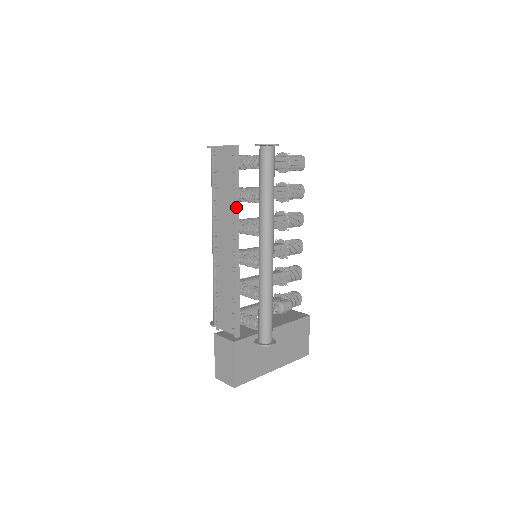
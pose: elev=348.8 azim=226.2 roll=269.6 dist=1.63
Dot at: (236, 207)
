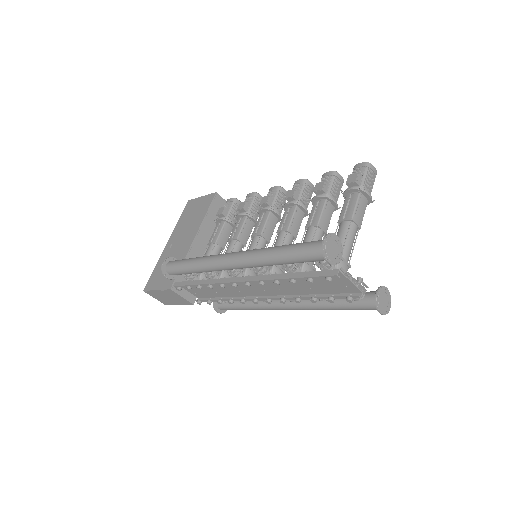
Dot at: occluded
